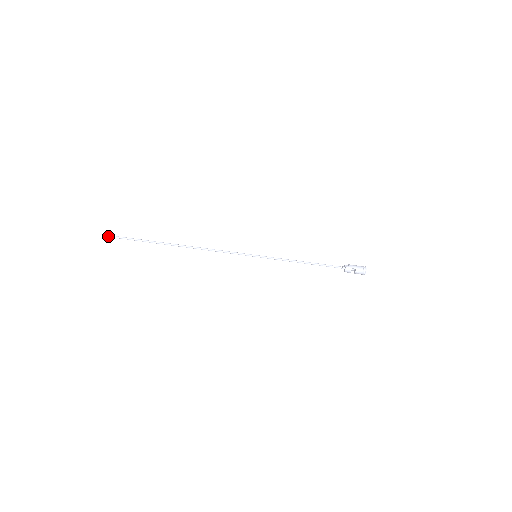
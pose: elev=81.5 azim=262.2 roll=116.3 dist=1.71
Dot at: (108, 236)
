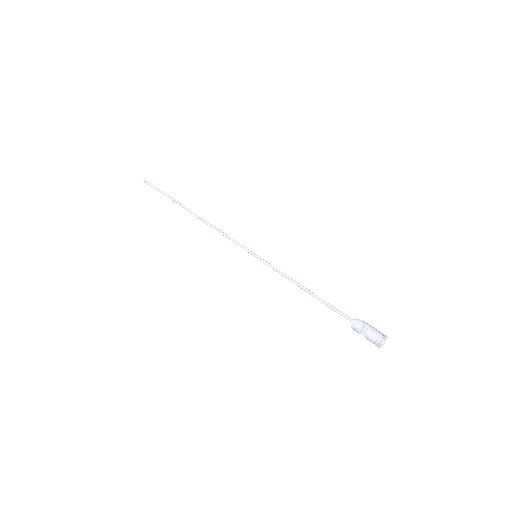
Dot at: (143, 179)
